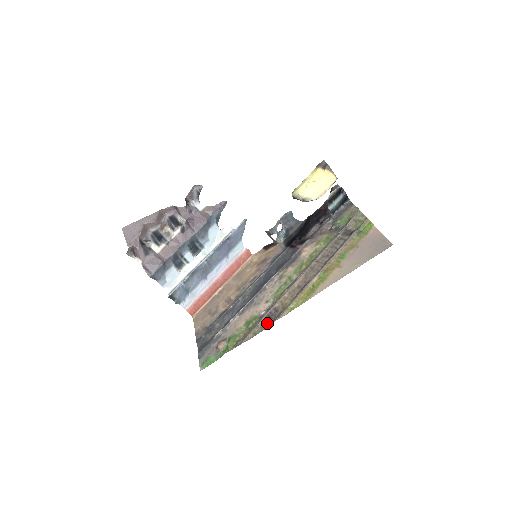
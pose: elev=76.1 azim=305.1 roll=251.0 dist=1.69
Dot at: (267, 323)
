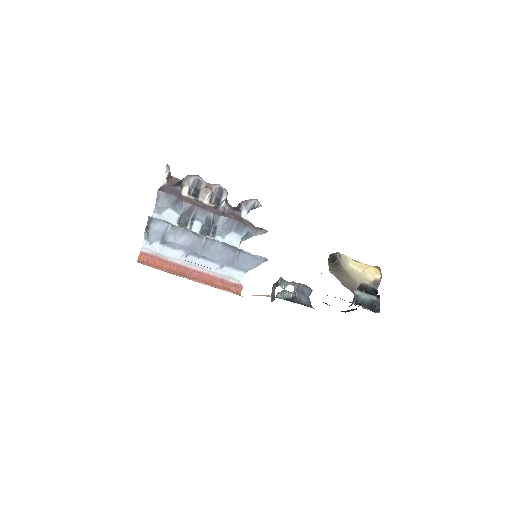
Dot at: occluded
